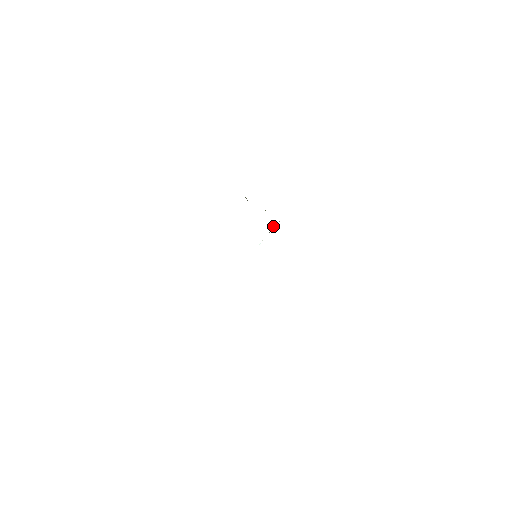
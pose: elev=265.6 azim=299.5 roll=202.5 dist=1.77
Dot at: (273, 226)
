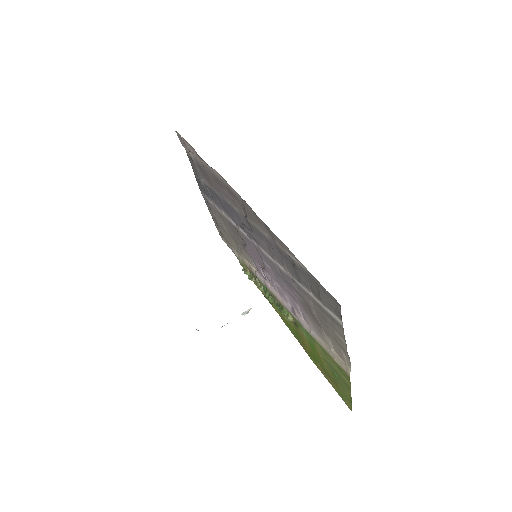
Dot at: (247, 310)
